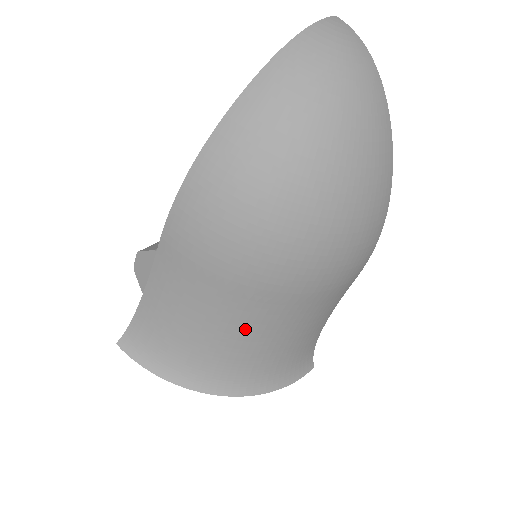
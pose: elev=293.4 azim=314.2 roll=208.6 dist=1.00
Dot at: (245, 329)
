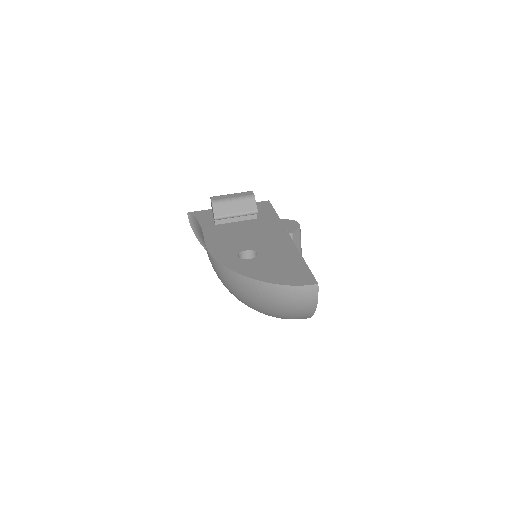
Dot at: occluded
